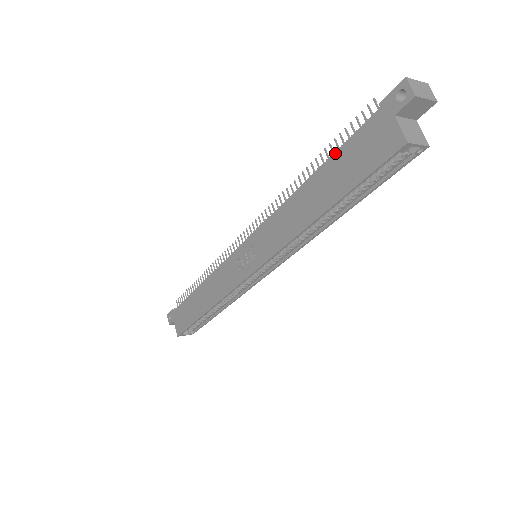
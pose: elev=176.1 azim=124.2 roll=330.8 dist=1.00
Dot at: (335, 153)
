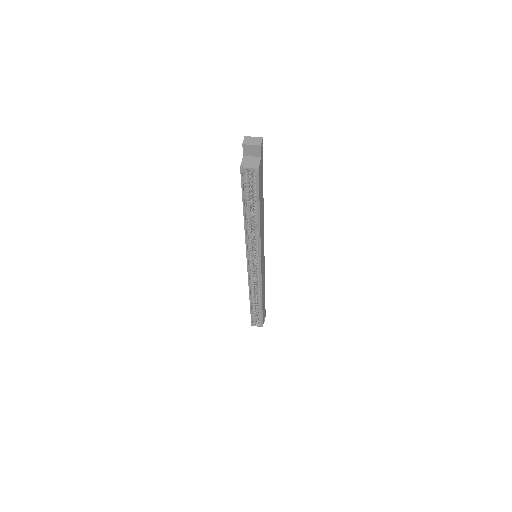
Dot at: occluded
